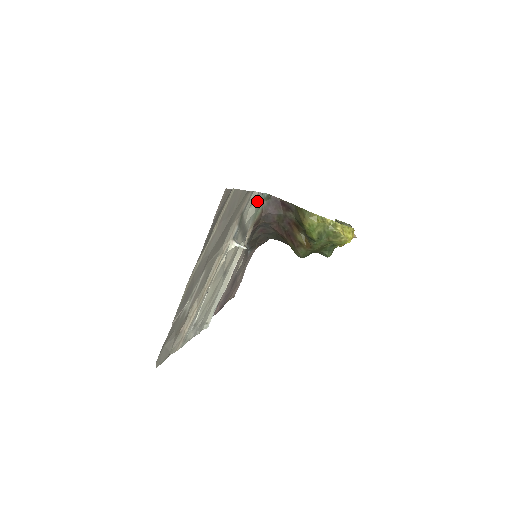
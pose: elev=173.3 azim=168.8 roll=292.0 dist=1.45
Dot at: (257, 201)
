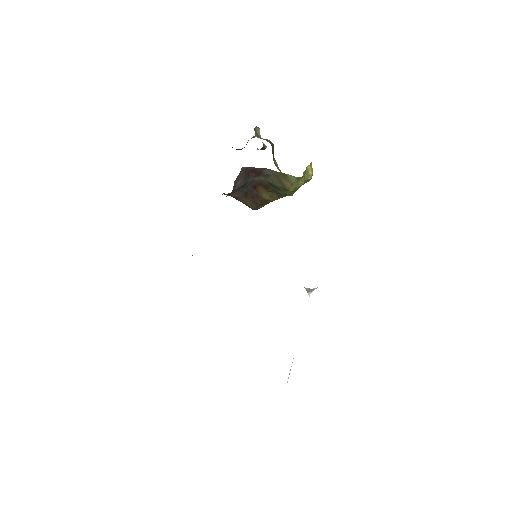
Dot at: occluded
